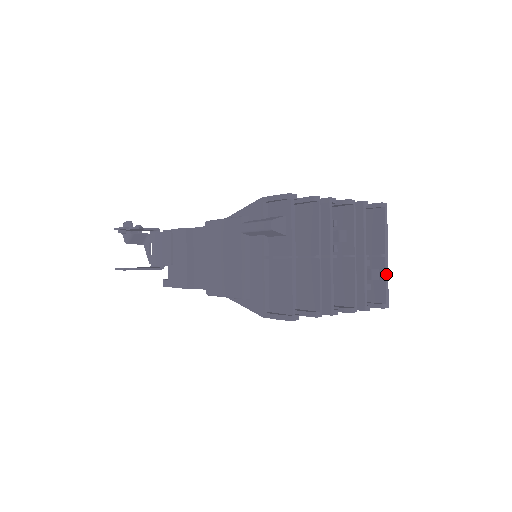
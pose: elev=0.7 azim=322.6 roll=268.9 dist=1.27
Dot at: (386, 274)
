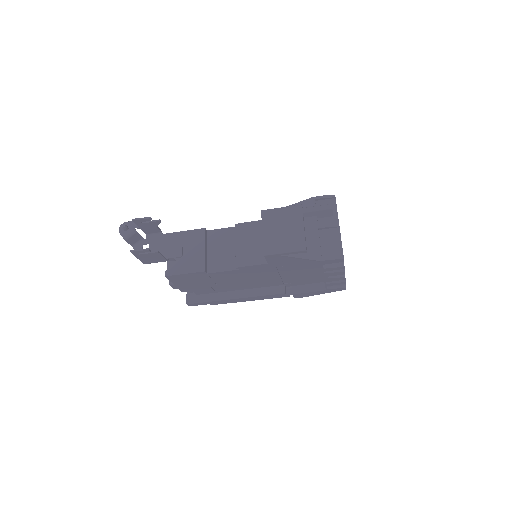
Dot at: occluded
